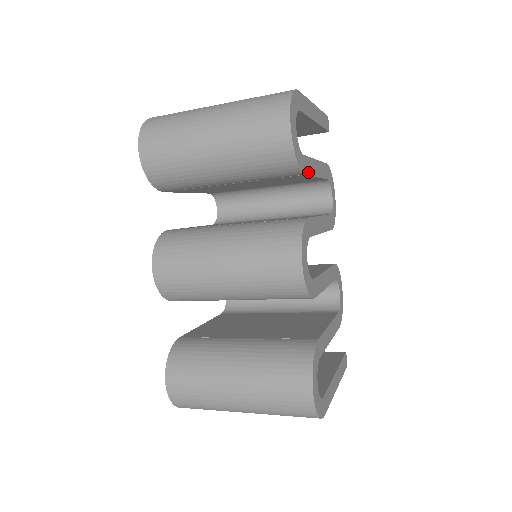
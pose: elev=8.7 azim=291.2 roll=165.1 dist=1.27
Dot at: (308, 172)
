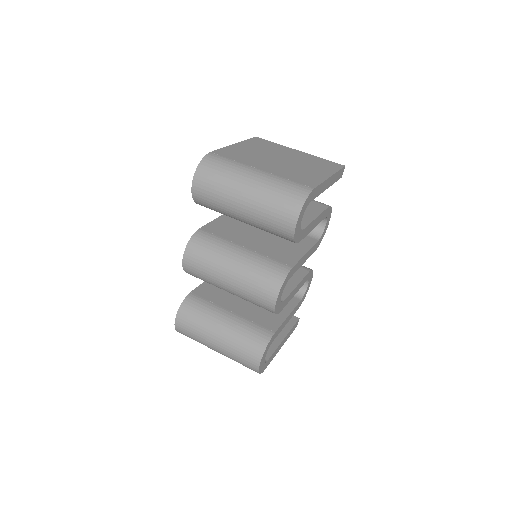
Dot at: (304, 236)
